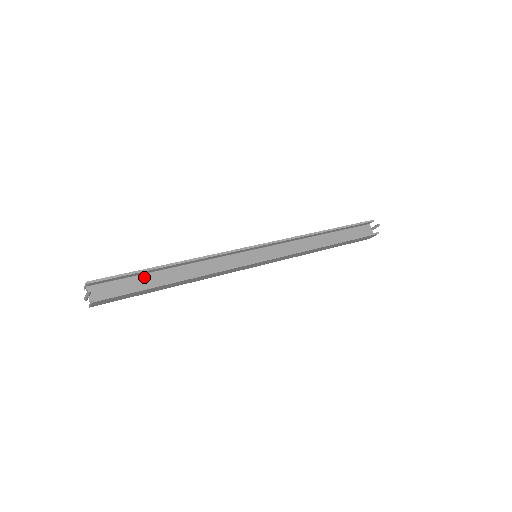
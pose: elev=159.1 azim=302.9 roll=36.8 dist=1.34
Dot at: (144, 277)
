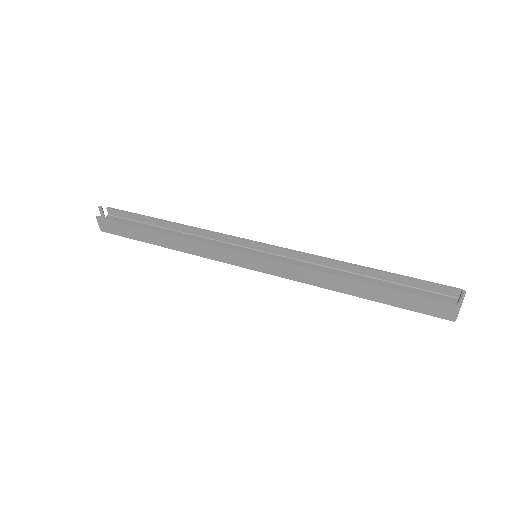
Dot at: (147, 226)
